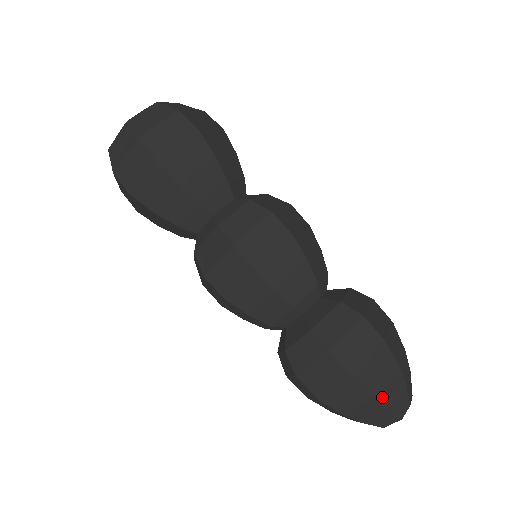
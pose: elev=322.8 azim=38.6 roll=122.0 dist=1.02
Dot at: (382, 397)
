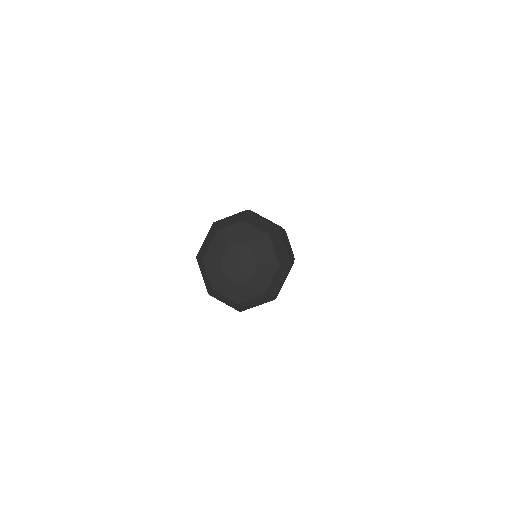
Dot at: occluded
